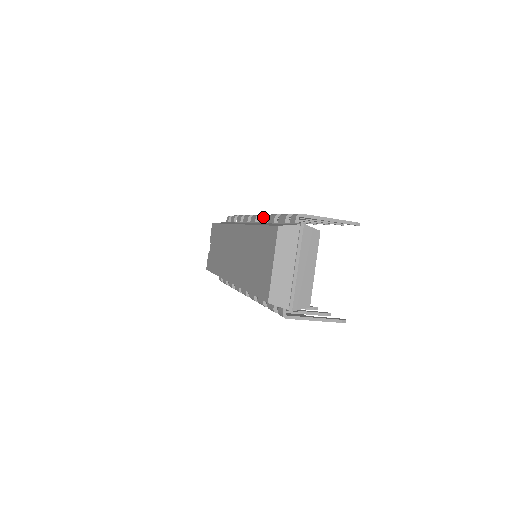
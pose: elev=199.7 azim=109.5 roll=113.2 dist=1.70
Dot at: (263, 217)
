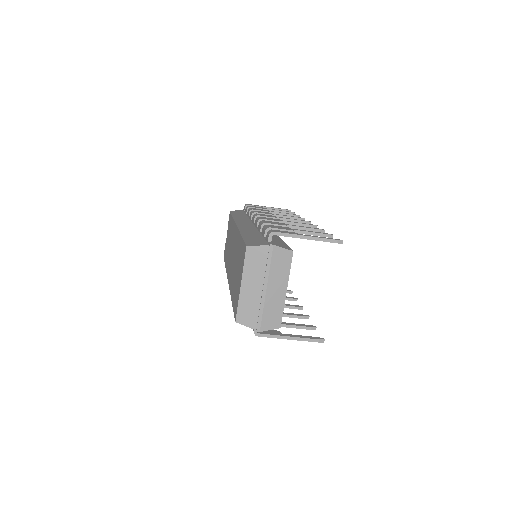
Dot at: (257, 221)
